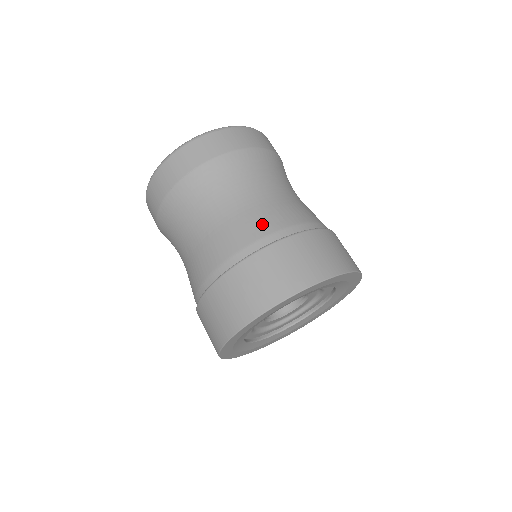
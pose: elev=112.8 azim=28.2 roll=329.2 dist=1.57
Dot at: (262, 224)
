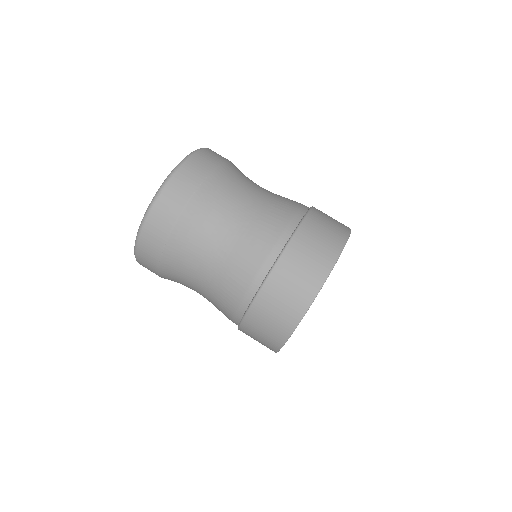
Dot at: (285, 207)
